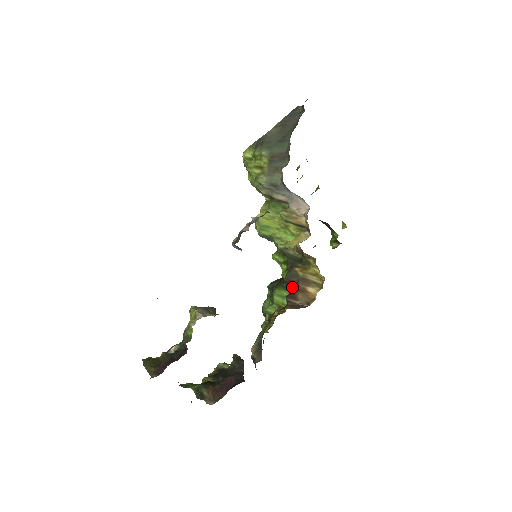
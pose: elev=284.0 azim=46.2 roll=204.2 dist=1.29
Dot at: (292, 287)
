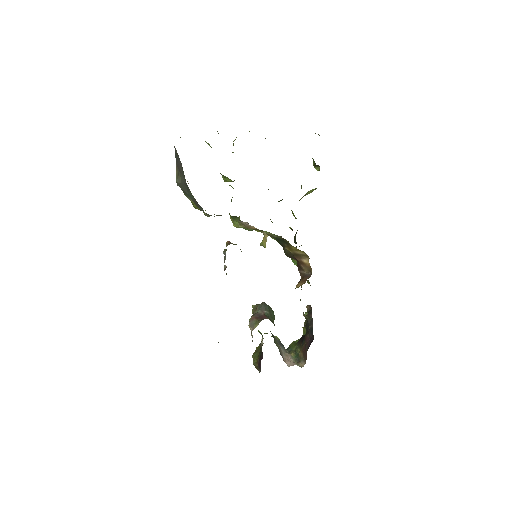
Dot at: occluded
